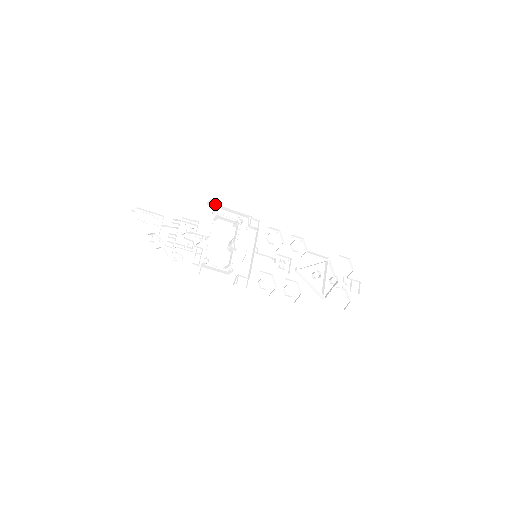
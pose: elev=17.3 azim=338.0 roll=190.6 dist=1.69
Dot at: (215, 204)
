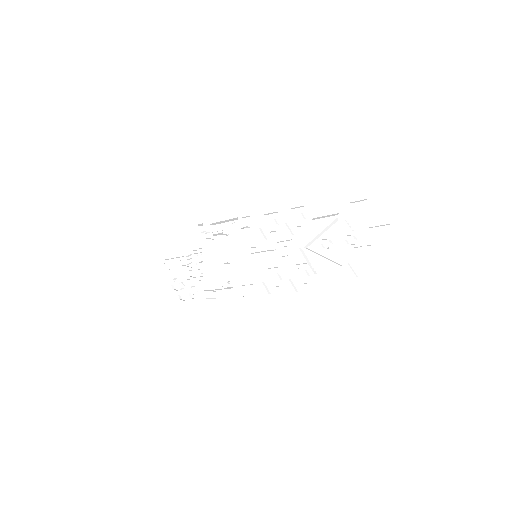
Dot at: (207, 225)
